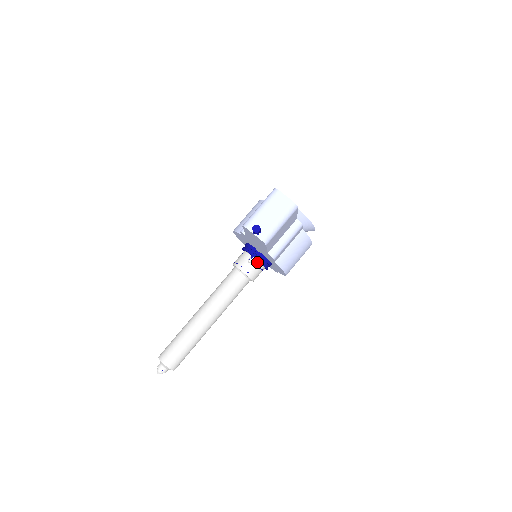
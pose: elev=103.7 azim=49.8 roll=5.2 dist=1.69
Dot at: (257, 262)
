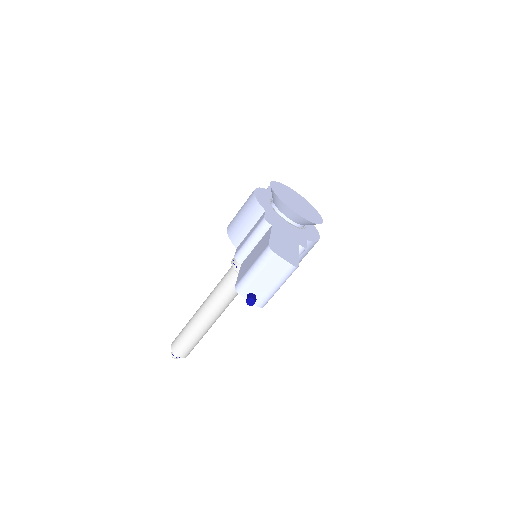
Dot at: occluded
